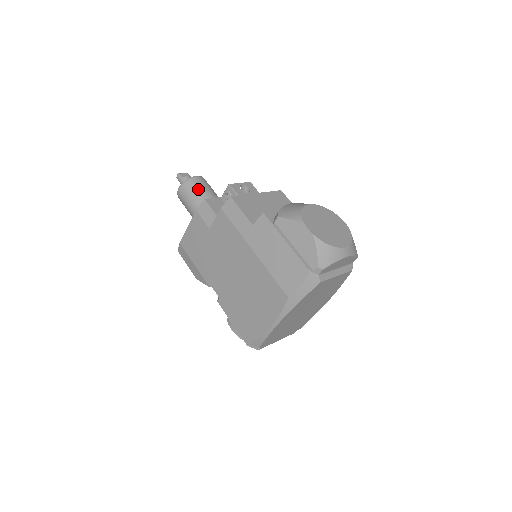
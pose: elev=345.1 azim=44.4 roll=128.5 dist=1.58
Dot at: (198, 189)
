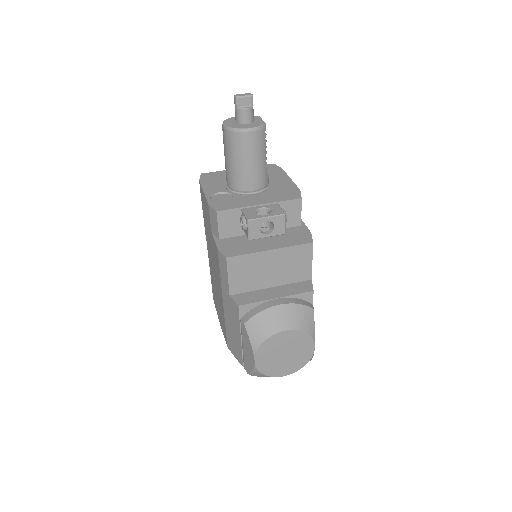
Dot at: (239, 153)
